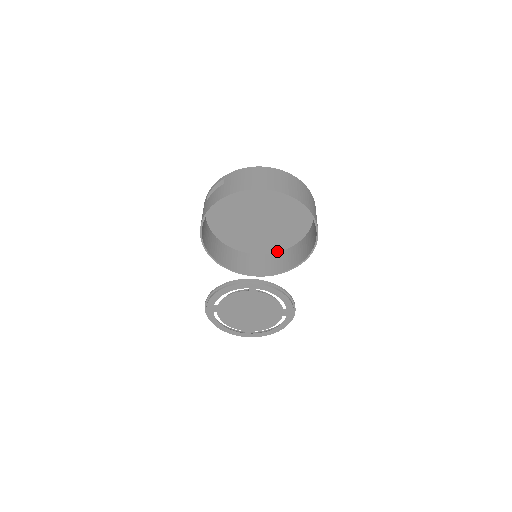
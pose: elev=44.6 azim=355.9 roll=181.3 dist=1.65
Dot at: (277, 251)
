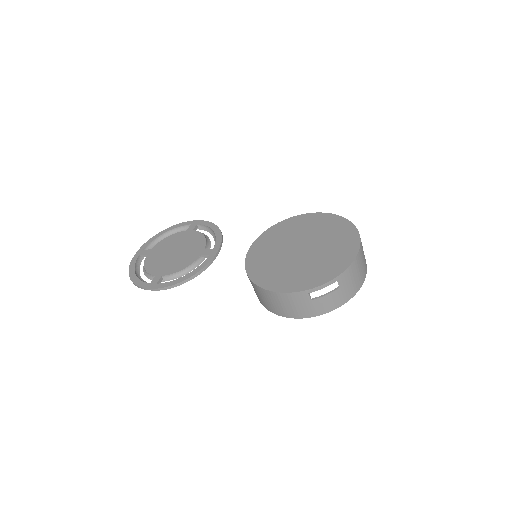
Dot at: occluded
